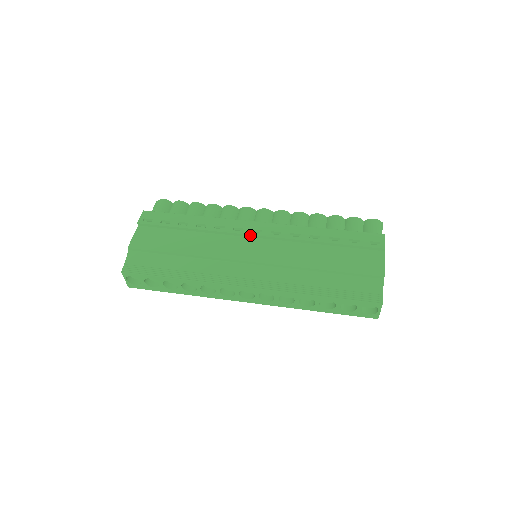
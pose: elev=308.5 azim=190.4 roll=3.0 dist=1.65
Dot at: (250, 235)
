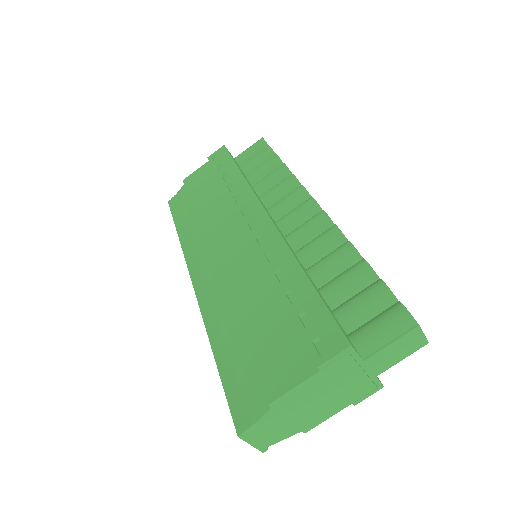
Dot at: (243, 225)
